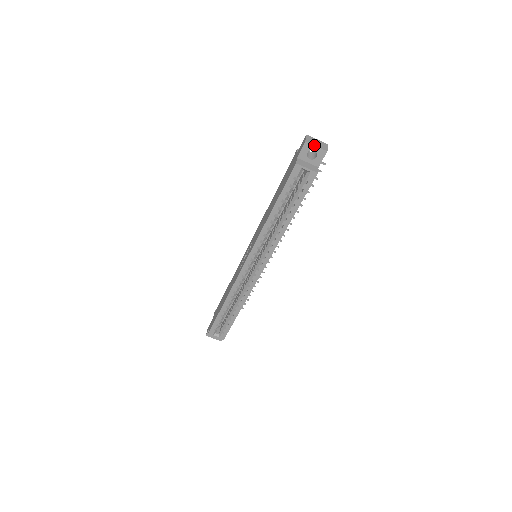
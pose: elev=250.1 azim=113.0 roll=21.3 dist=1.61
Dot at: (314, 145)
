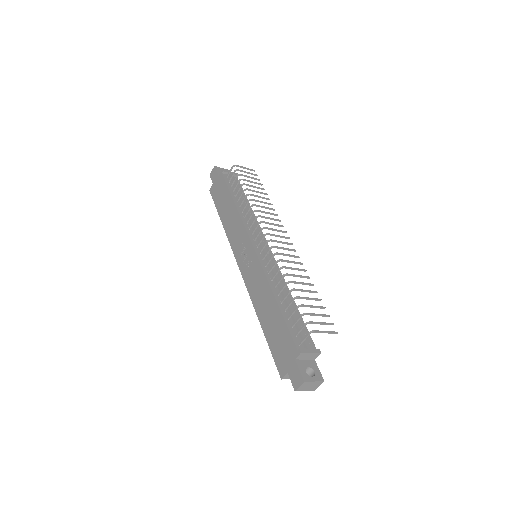
Dot at: occluded
